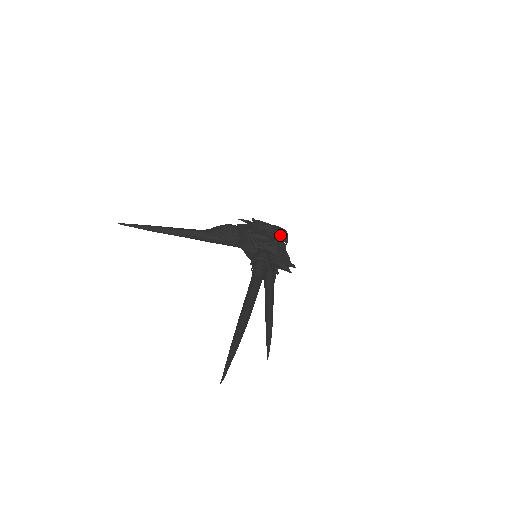
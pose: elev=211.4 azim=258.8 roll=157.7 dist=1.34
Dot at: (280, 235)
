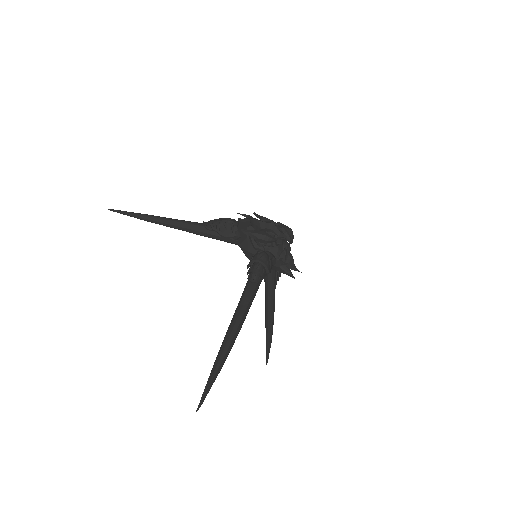
Dot at: (284, 235)
